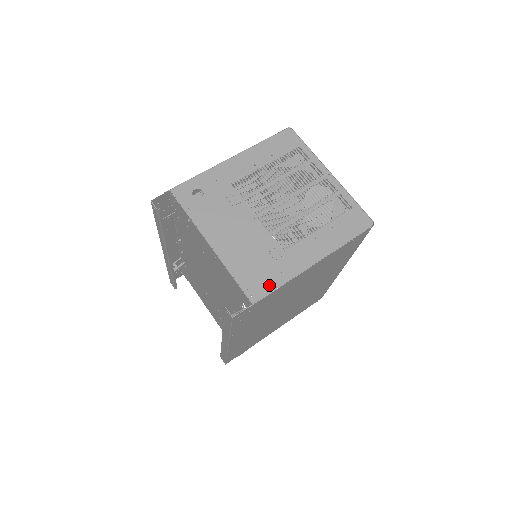
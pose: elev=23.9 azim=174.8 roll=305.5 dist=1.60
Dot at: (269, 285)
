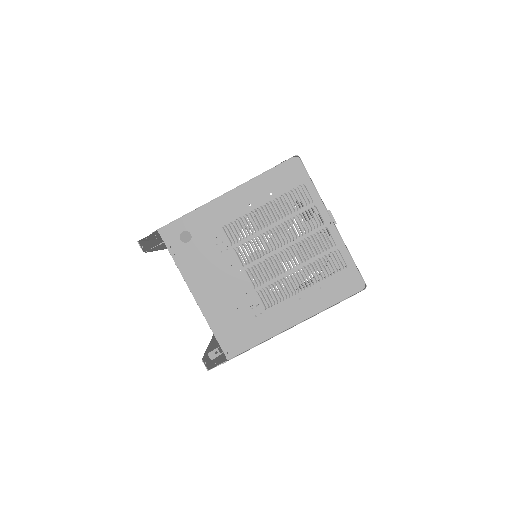
Dot at: (246, 343)
